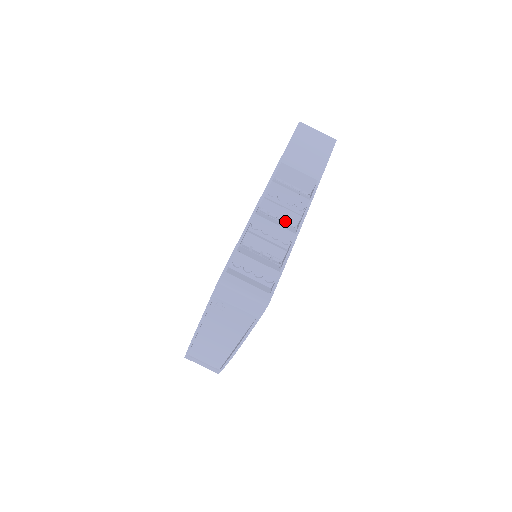
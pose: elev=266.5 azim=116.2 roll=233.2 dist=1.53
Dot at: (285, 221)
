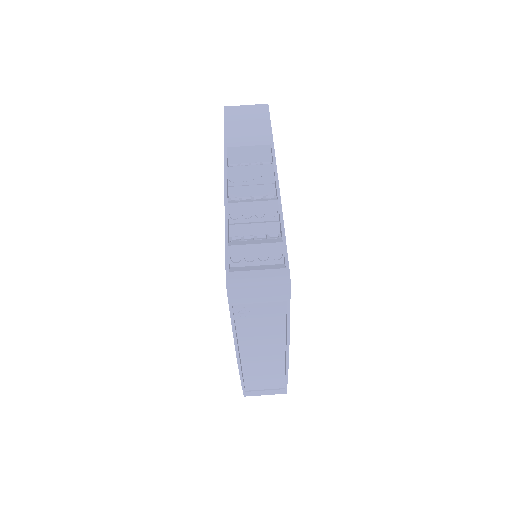
Dot at: (261, 197)
